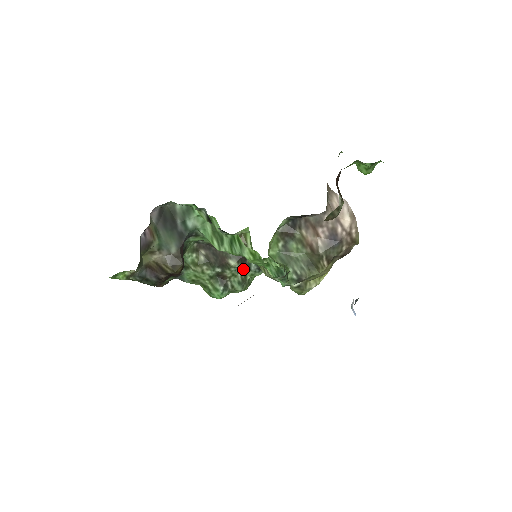
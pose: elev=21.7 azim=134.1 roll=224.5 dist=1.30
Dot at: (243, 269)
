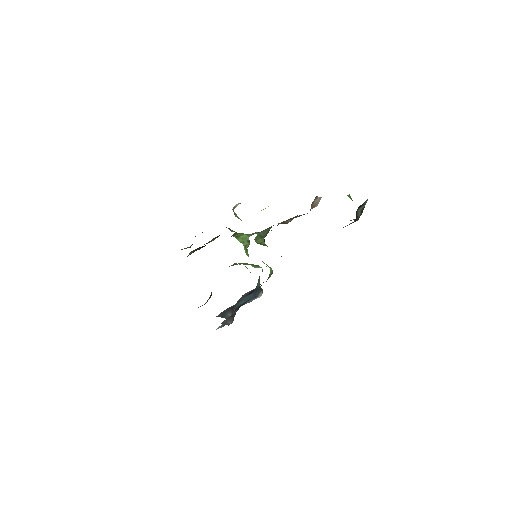
Dot at: occluded
